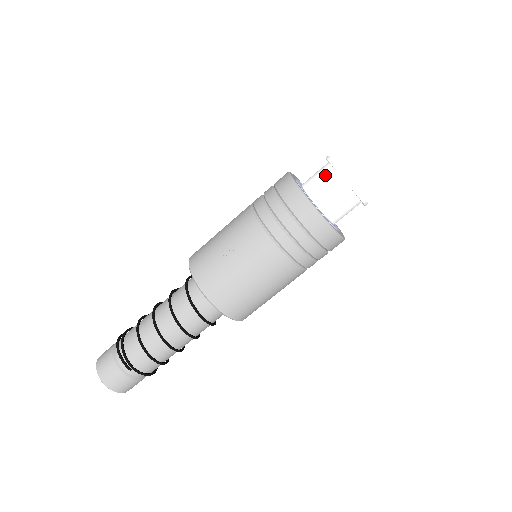
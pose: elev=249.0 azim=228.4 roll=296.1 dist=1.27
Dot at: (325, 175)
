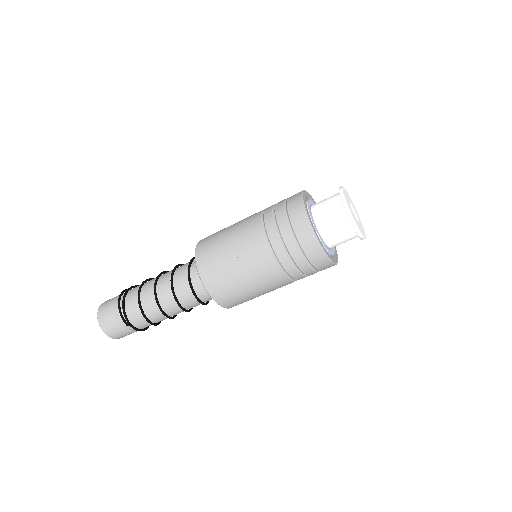
Dot at: (334, 207)
